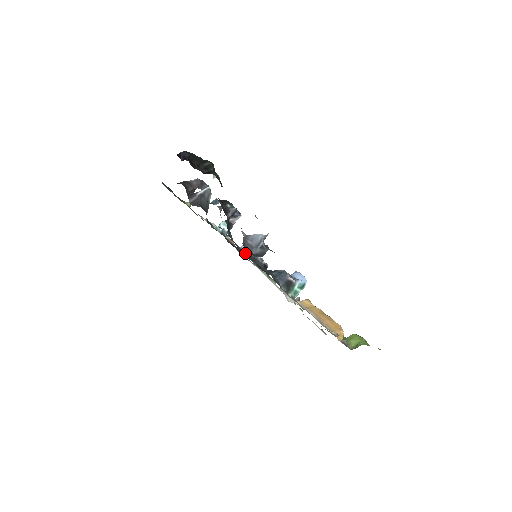
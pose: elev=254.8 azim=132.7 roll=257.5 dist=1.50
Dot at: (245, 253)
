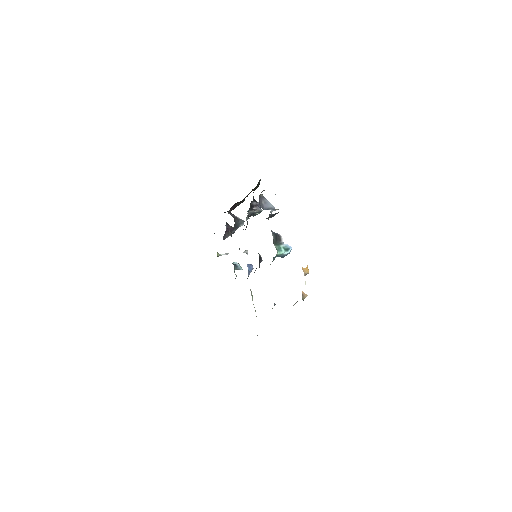
Dot at: occluded
